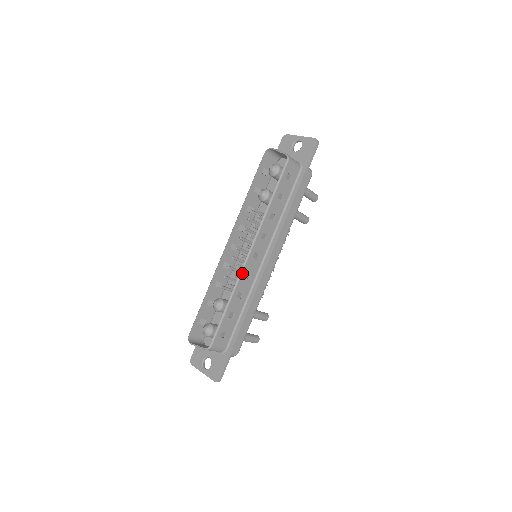
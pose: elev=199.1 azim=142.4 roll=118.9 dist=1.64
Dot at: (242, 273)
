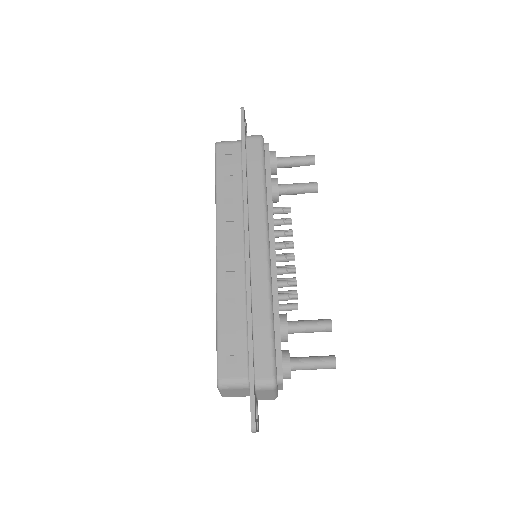
Dot at: (218, 275)
